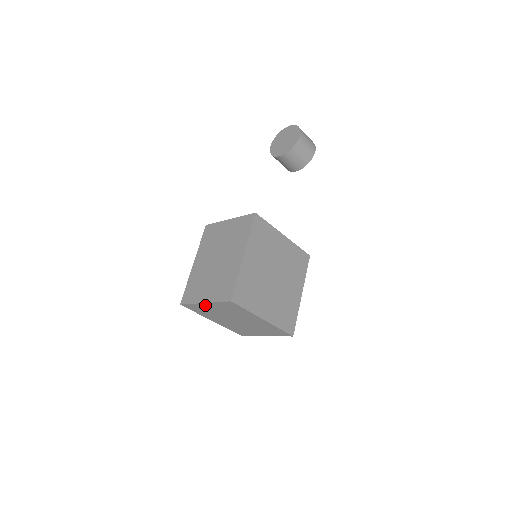
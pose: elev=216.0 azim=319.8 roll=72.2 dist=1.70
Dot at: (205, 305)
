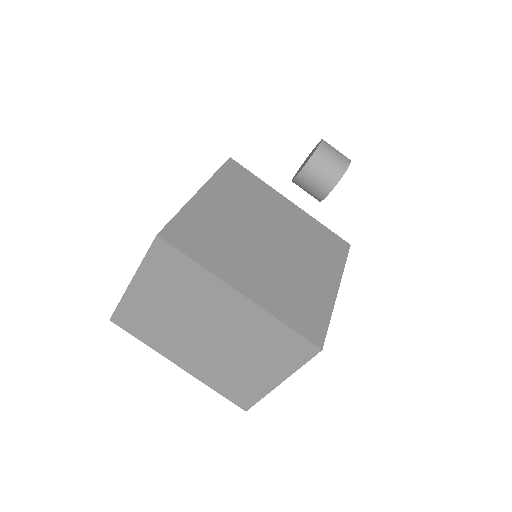
Dot at: (137, 292)
